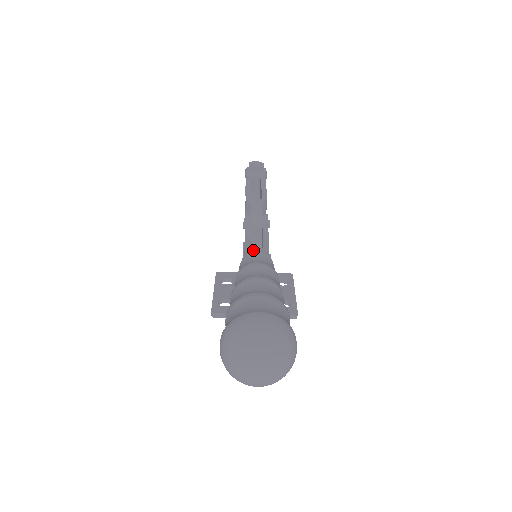
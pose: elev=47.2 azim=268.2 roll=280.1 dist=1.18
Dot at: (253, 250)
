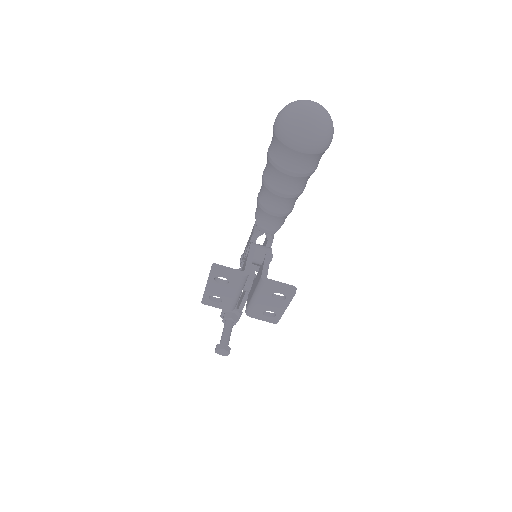
Dot at: occluded
